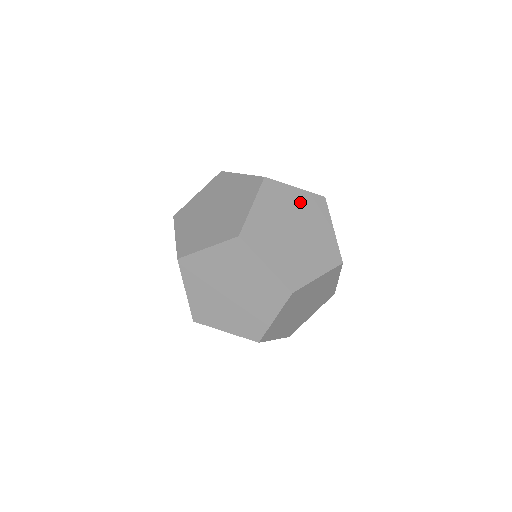
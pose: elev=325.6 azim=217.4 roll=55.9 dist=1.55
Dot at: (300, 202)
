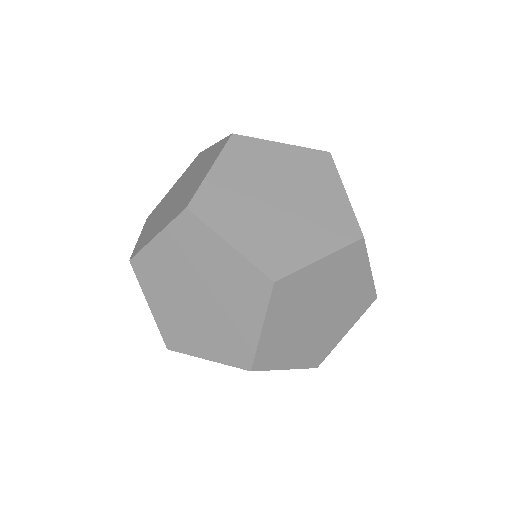
Dot at: occluded
